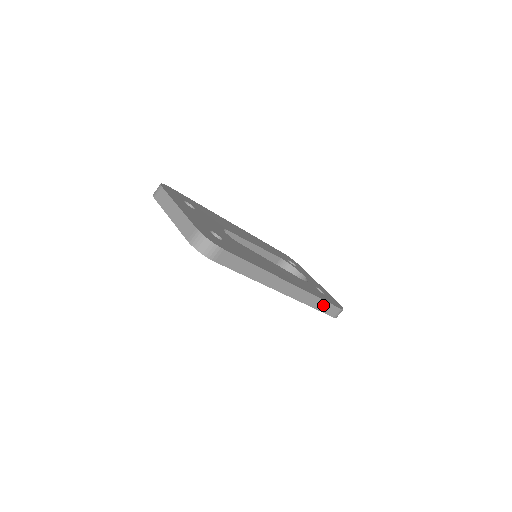
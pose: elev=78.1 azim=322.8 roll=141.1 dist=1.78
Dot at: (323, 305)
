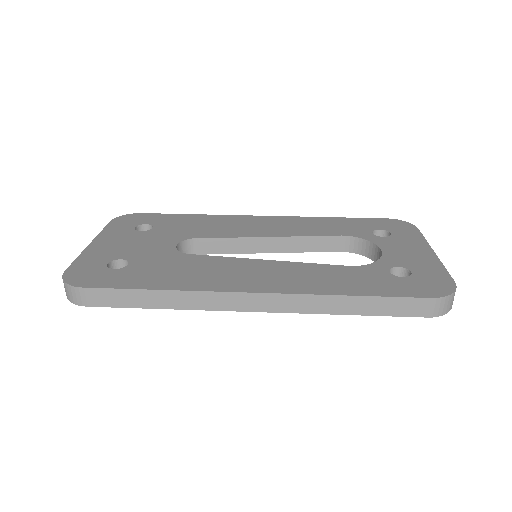
Dot at: (371, 304)
